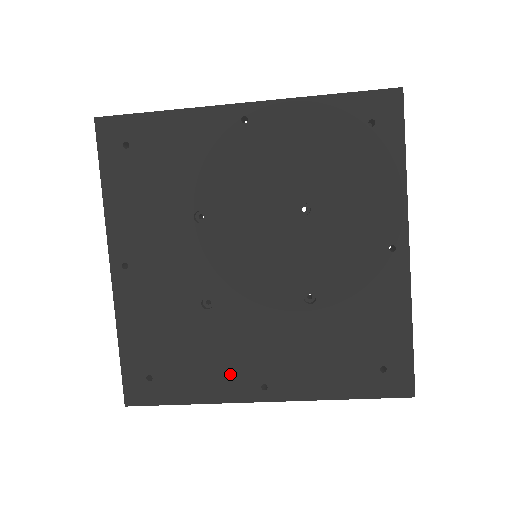
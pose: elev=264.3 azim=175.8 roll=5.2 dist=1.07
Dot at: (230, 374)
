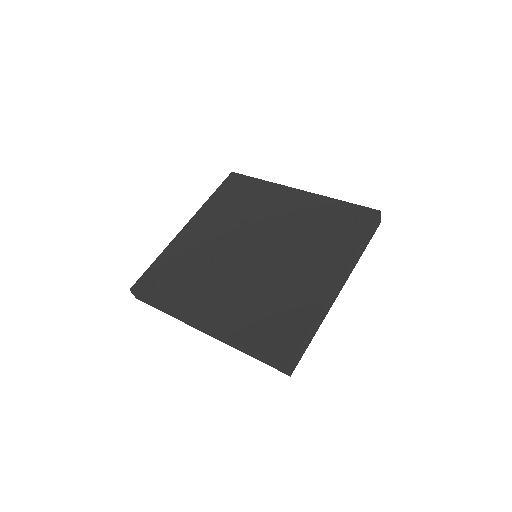
Dot at: (194, 300)
